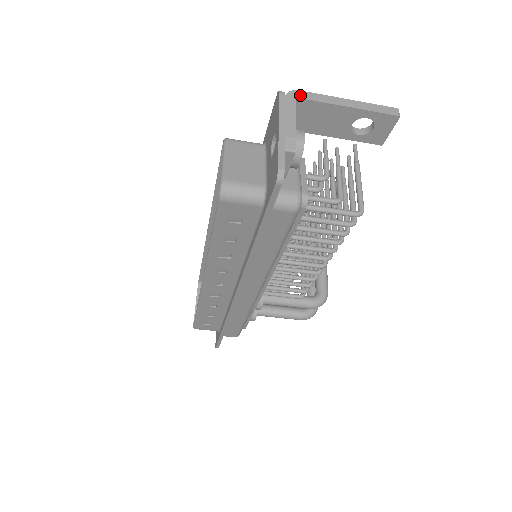
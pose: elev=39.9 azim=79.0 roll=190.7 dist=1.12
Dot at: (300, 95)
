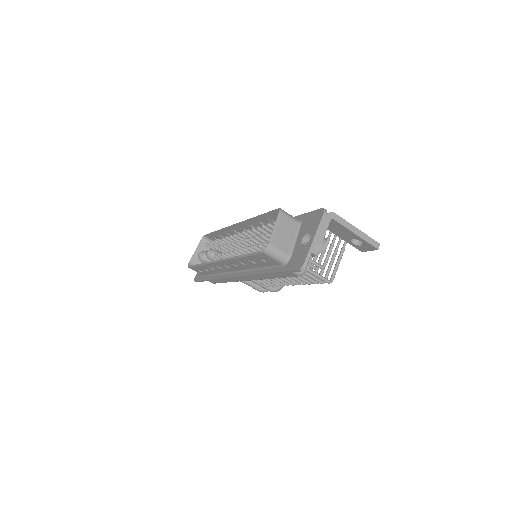
Dot at: (334, 217)
